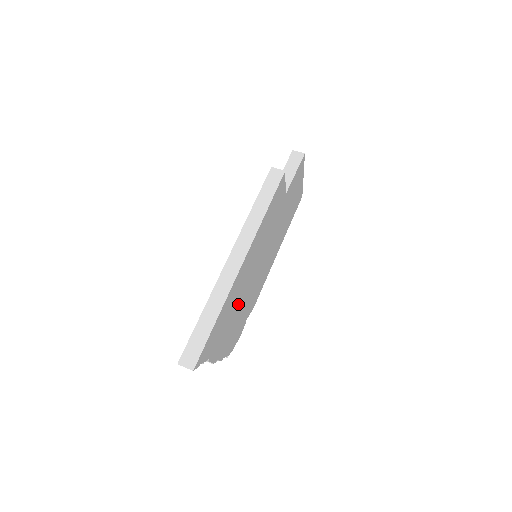
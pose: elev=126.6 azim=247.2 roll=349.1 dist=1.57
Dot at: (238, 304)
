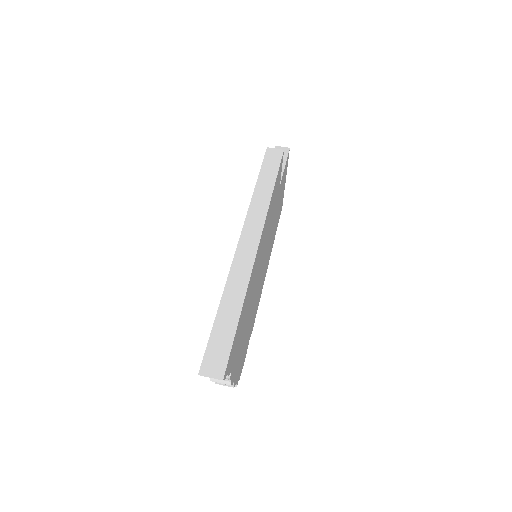
Dot at: (249, 307)
